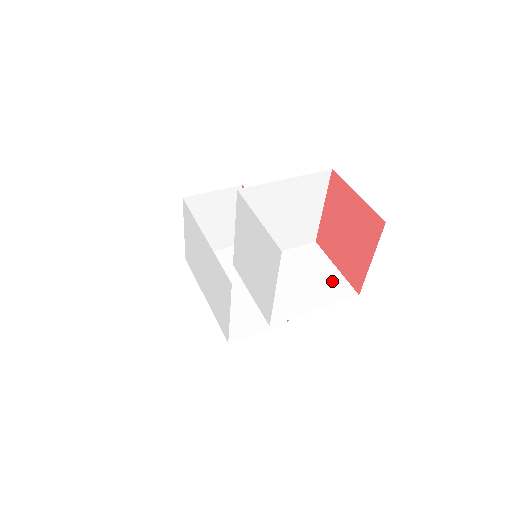
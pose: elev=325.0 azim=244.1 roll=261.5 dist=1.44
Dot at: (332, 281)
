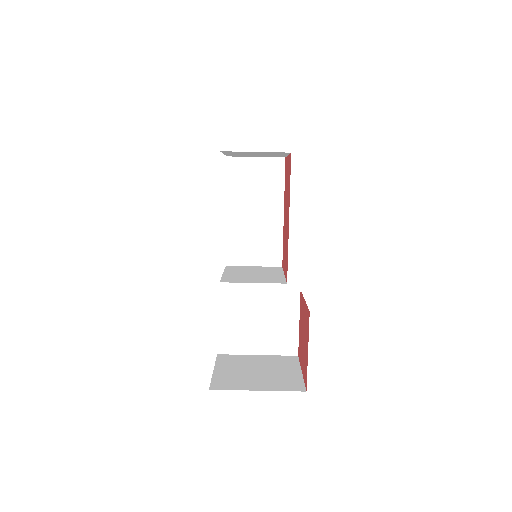
Dot at: (286, 335)
